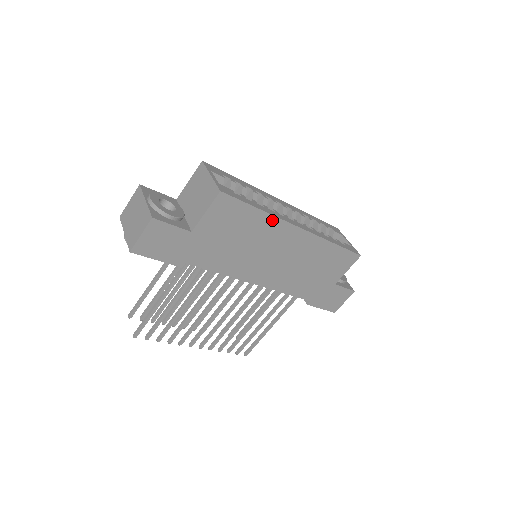
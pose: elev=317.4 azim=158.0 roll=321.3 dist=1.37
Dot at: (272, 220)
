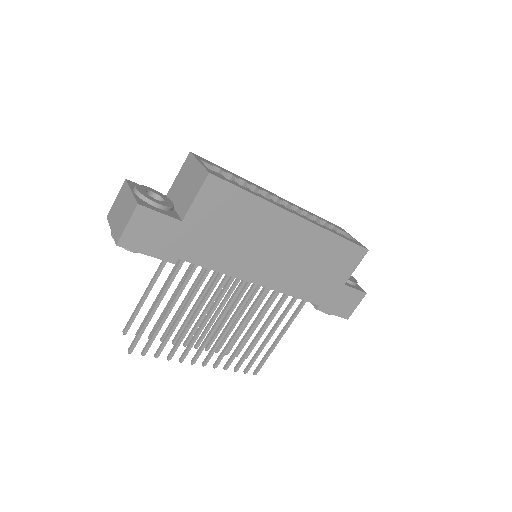
Dot at: (268, 207)
